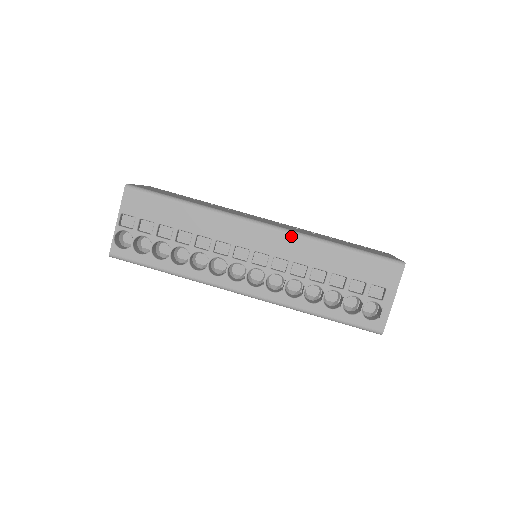
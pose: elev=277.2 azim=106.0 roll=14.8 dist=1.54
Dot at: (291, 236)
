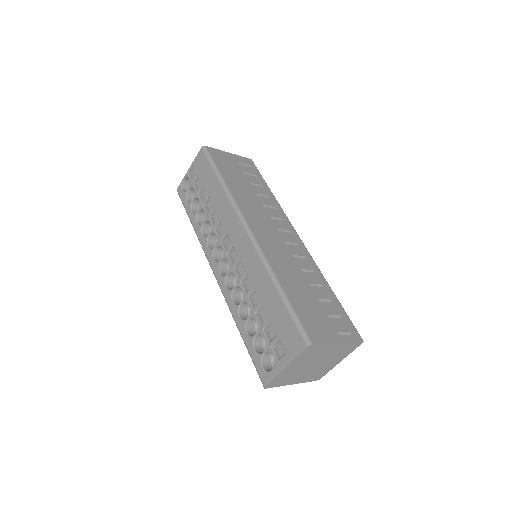
Dot at: (255, 252)
